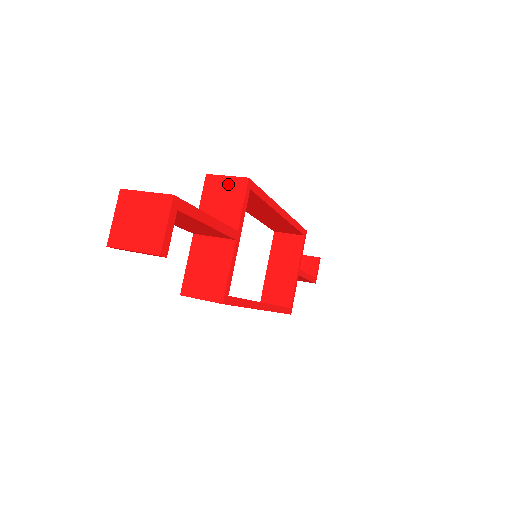
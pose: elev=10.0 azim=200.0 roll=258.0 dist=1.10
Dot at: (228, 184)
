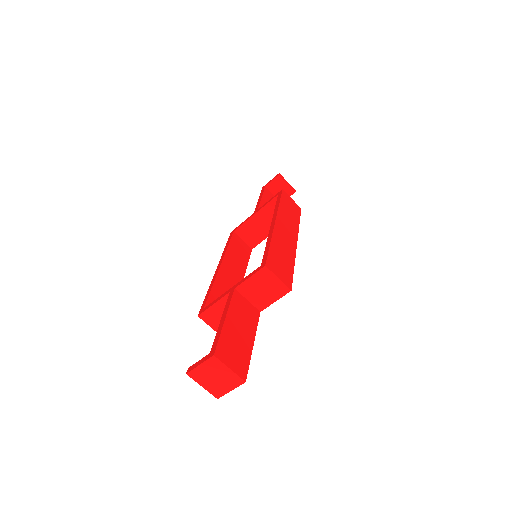
Dot at: (275, 284)
